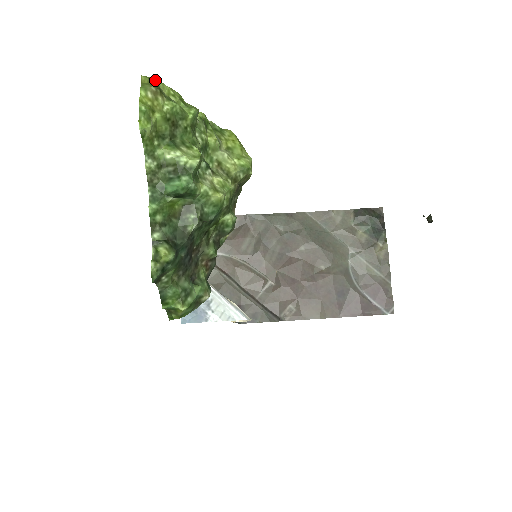
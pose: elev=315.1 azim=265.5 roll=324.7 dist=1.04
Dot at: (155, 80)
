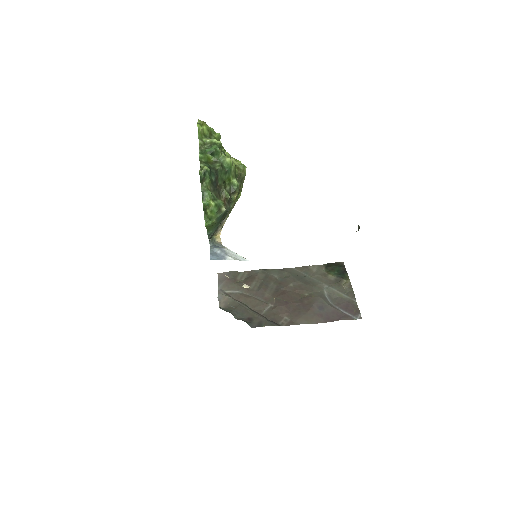
Dot at: occluded
